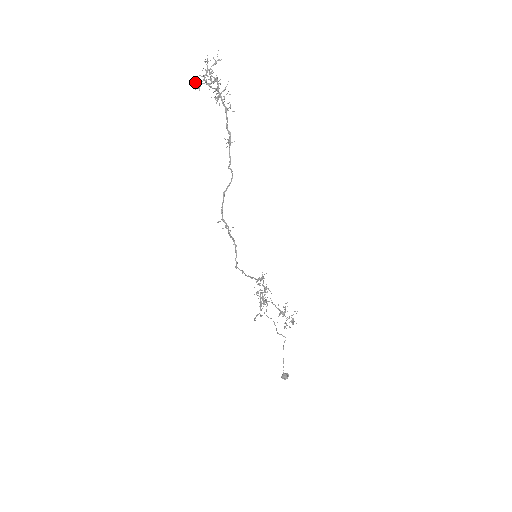
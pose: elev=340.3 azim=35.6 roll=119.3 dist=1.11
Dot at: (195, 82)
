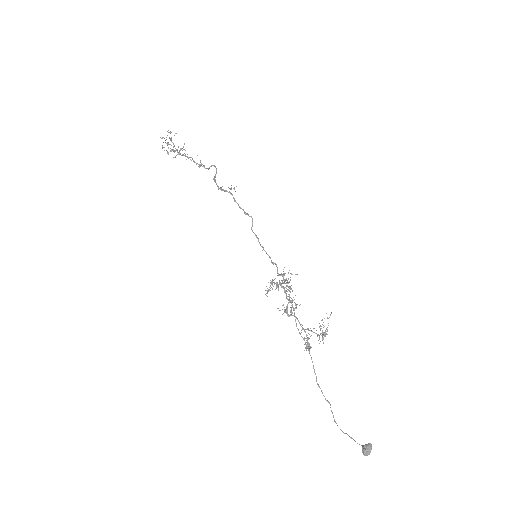
Dot at: (163, 137)
